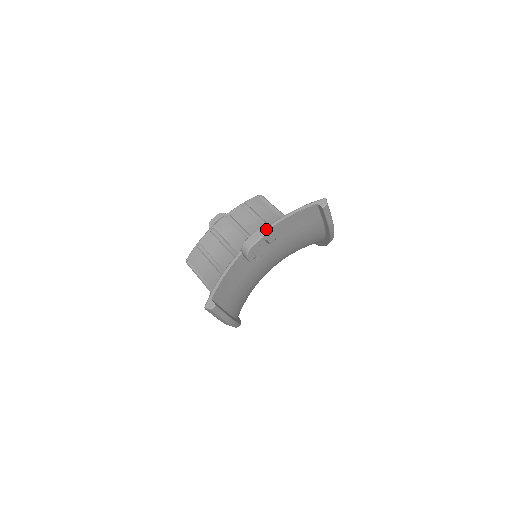
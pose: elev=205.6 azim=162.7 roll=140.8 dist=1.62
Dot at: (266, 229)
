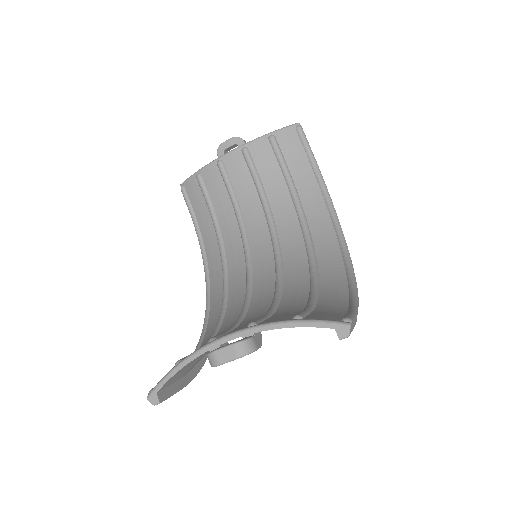
Dot at: (247, 345)
